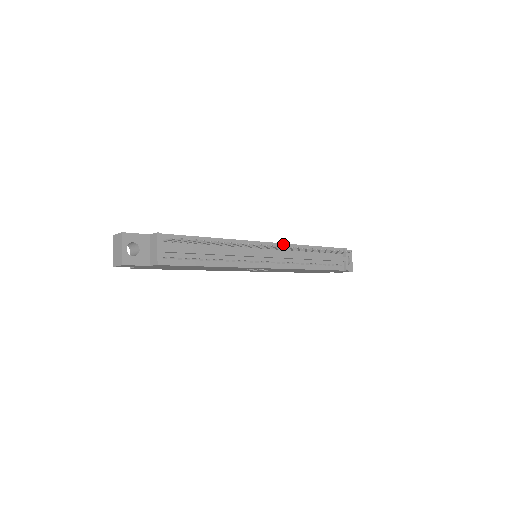
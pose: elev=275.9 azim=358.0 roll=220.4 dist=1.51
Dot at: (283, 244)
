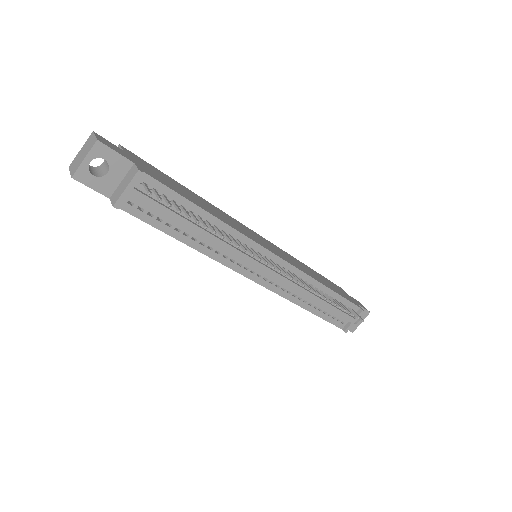
Dot at: (294, 267)
